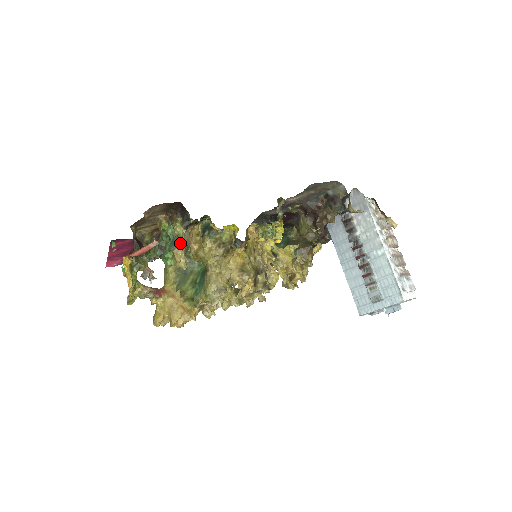
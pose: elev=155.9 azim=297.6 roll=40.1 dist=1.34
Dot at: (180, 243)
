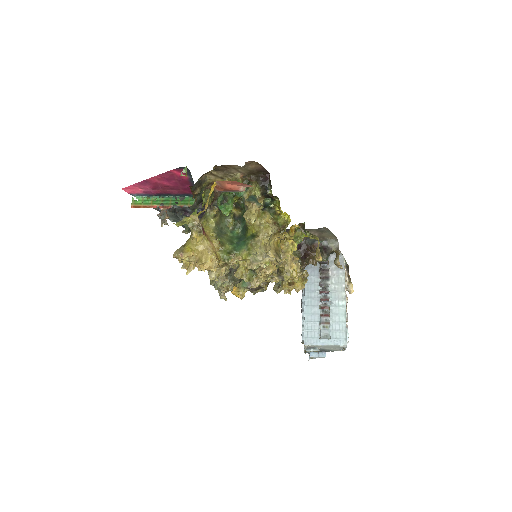
Dot at: occluded
